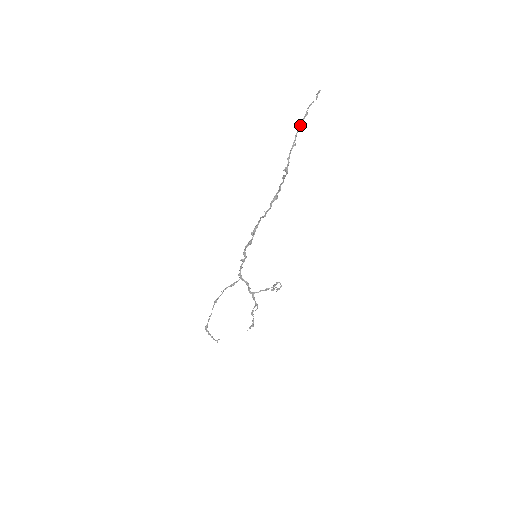
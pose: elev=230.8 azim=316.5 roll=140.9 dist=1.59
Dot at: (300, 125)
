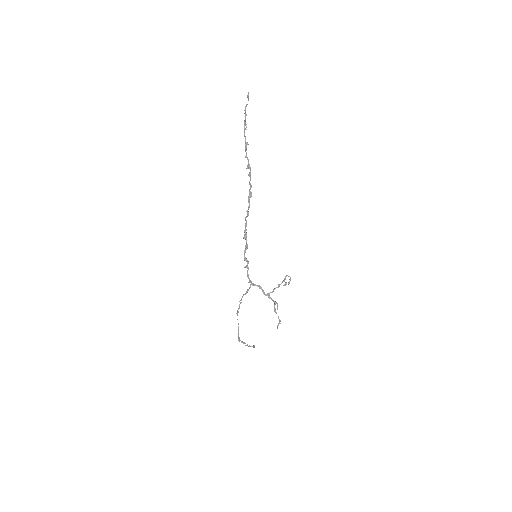
Dot at: (244, 126)
